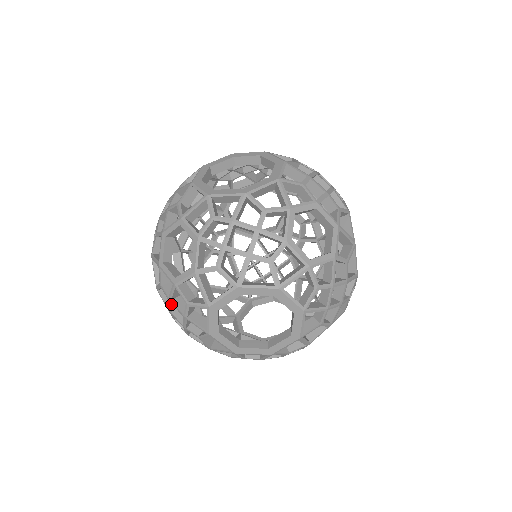
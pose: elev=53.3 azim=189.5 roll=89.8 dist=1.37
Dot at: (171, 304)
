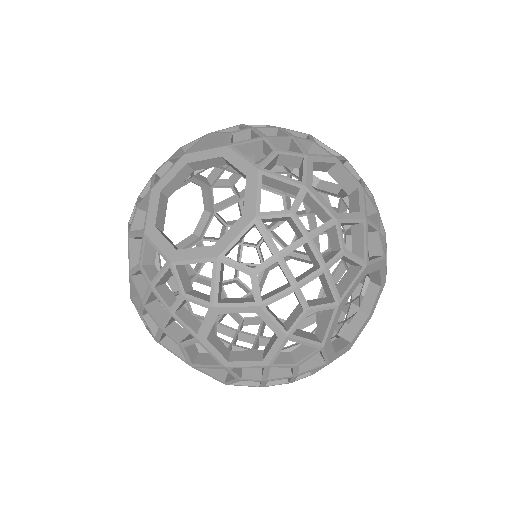
Dot at: occluded
